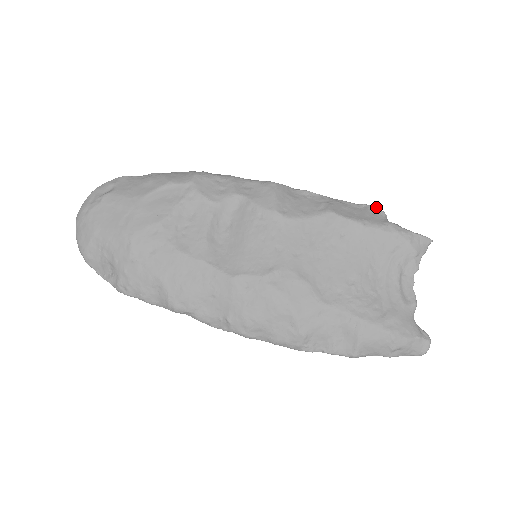
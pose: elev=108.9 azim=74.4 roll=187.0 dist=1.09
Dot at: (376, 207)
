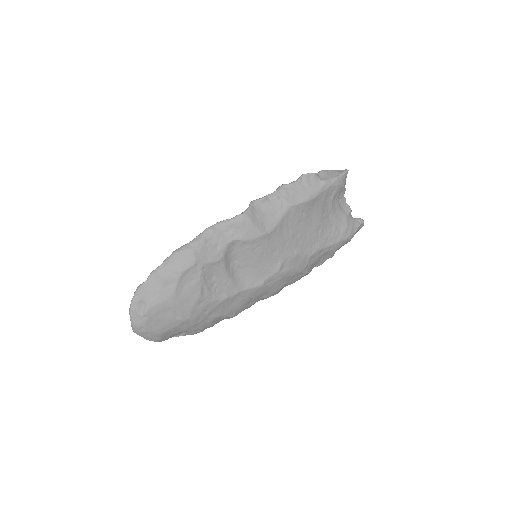
Dot at: (309, 174)
